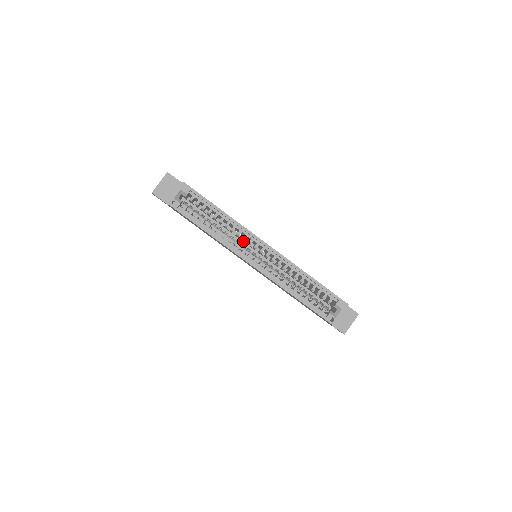
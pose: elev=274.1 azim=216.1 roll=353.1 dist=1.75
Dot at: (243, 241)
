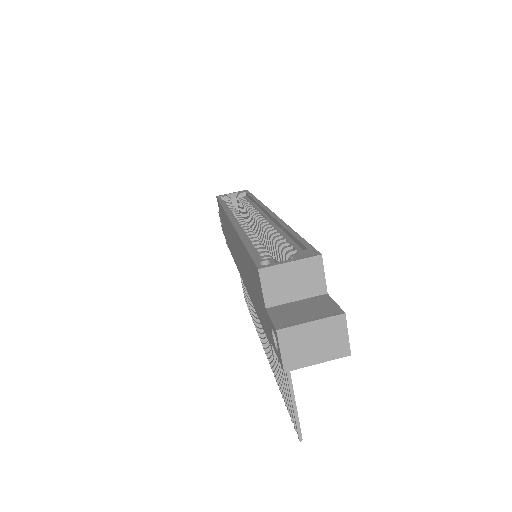
Dot at: occluded
